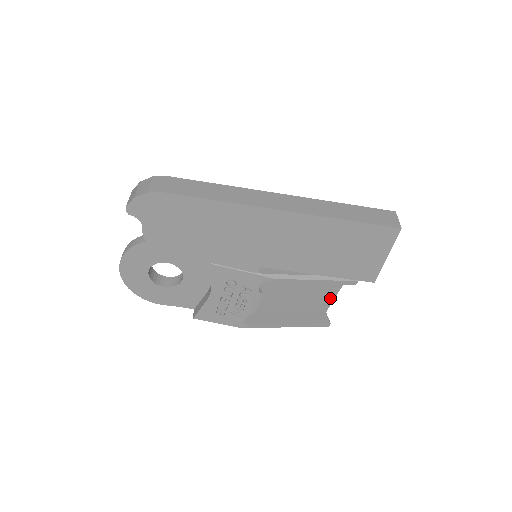
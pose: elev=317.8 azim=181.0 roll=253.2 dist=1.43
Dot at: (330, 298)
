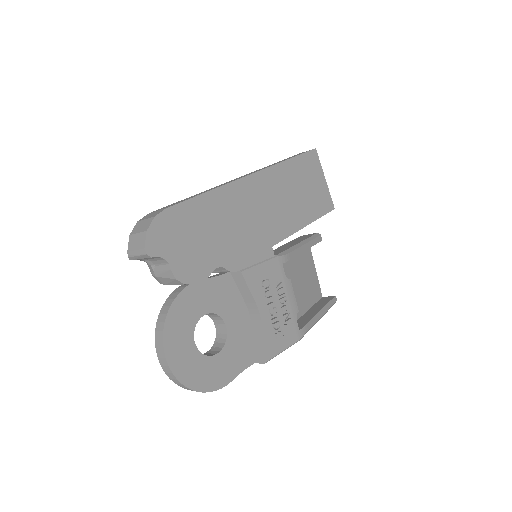
Dot at: (315, 278)
